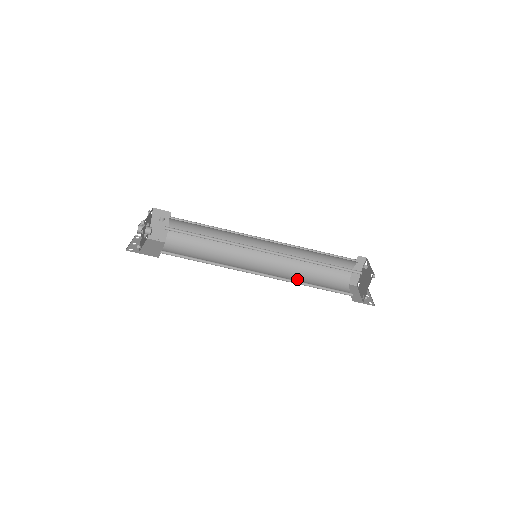
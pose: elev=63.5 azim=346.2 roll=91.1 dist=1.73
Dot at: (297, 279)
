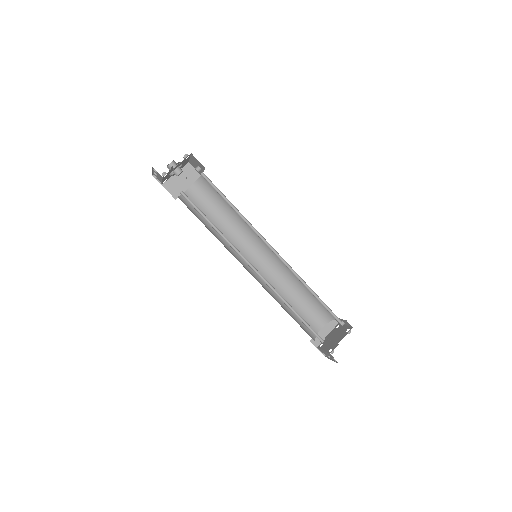
Dot at: occluded
